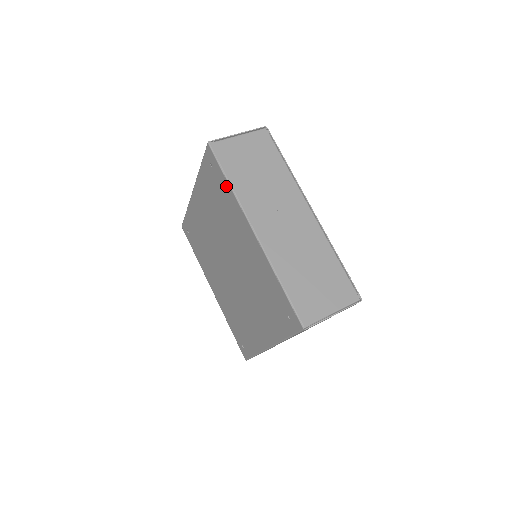
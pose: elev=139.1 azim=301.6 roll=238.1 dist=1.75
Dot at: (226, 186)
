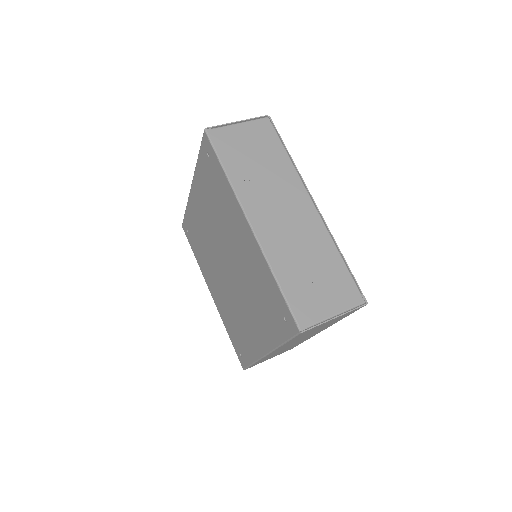
Dot at: (222, 175)
